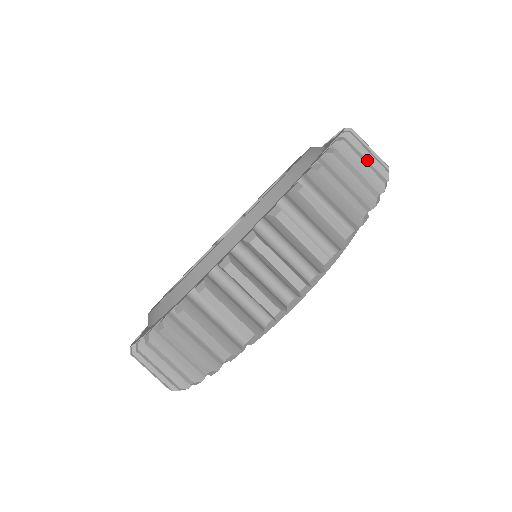
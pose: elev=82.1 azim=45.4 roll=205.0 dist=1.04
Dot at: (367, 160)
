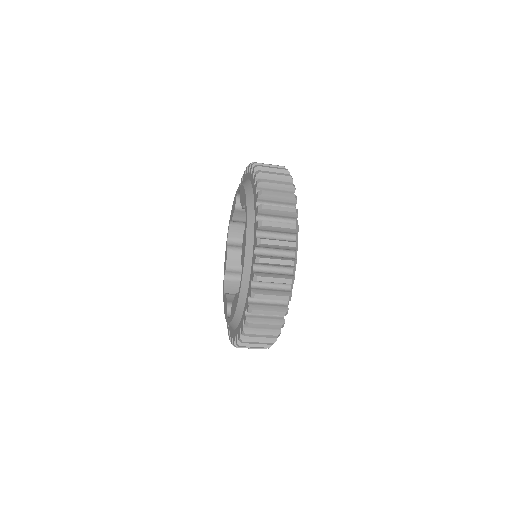
Dot at: (280, 206)
